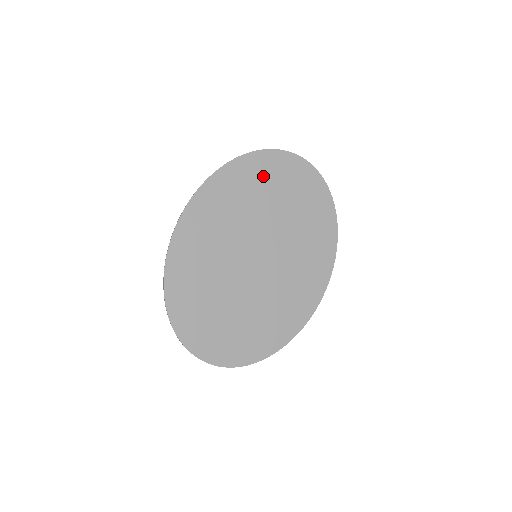
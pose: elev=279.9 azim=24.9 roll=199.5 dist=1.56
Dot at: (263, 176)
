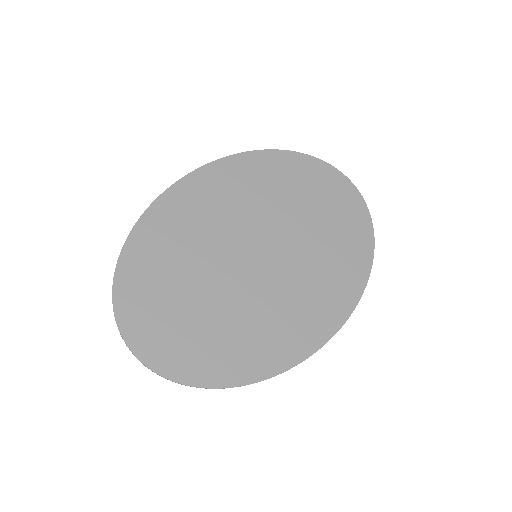
Dot at: (300, 179)
